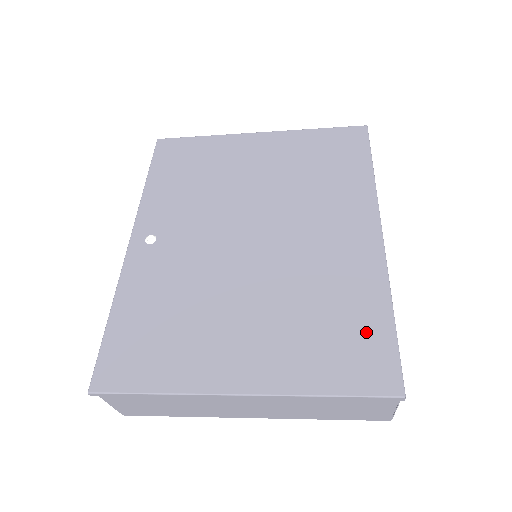
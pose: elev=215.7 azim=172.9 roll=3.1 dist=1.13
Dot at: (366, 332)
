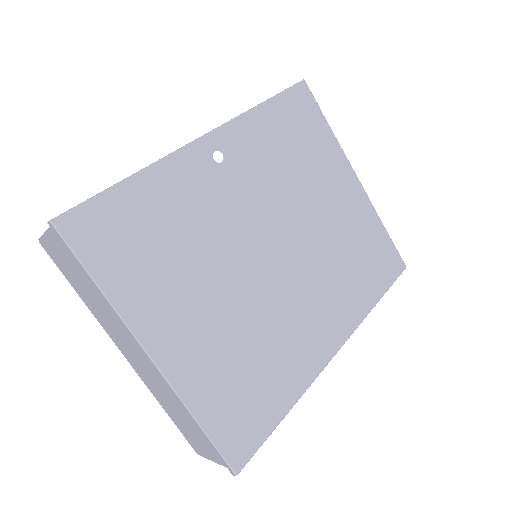
Dot at: (262, 408)
